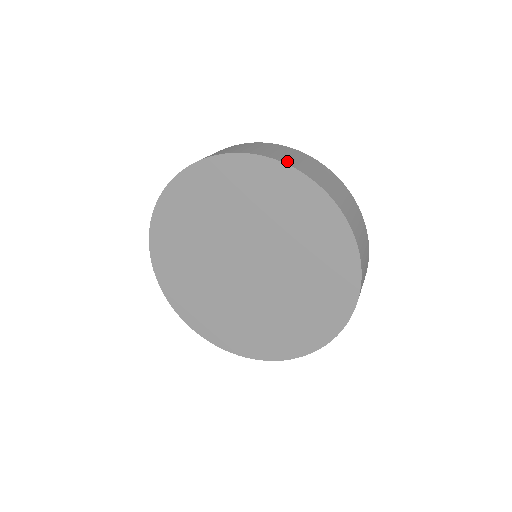
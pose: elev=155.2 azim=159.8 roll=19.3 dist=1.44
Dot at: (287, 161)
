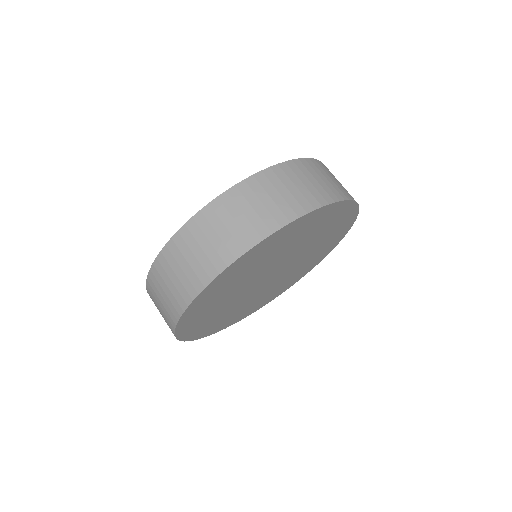
Dot at: (199, 282)
